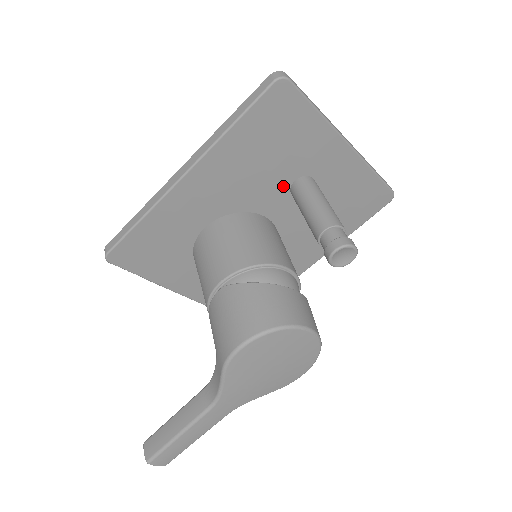
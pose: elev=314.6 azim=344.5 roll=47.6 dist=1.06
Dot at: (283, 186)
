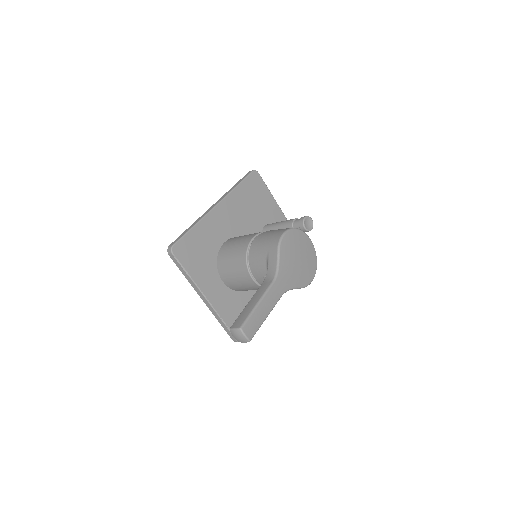
Dot at: (259, 228)
